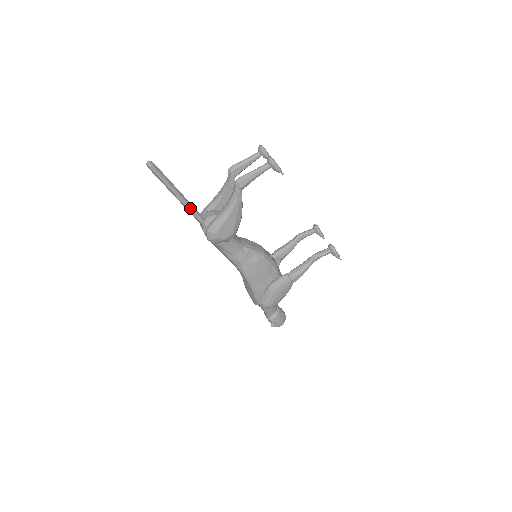
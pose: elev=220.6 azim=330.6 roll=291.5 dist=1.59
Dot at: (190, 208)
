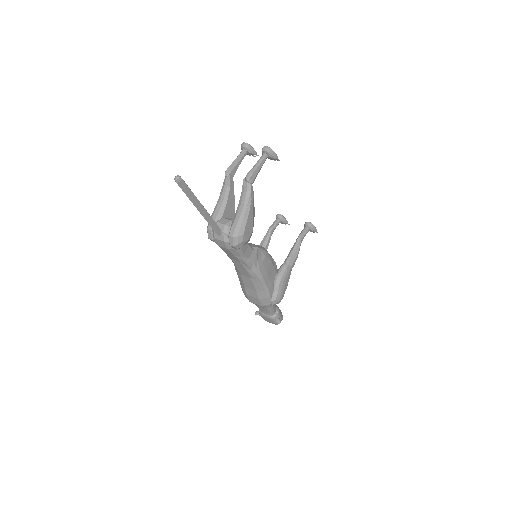
Dot at: (211, 219)
